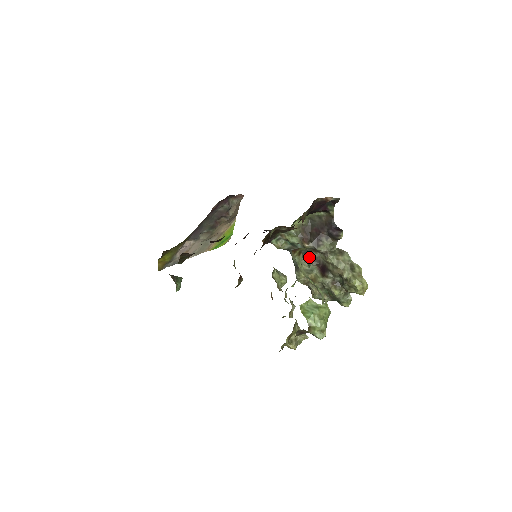
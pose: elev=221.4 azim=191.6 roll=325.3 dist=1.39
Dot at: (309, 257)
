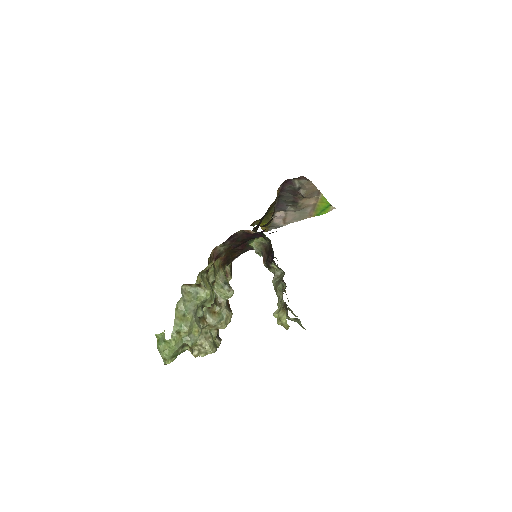
Dot at: occluded
